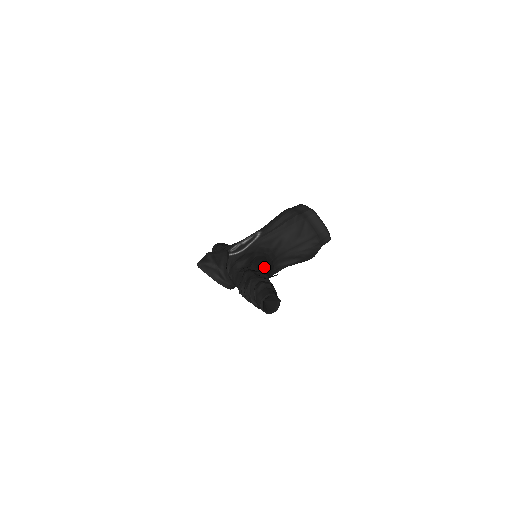
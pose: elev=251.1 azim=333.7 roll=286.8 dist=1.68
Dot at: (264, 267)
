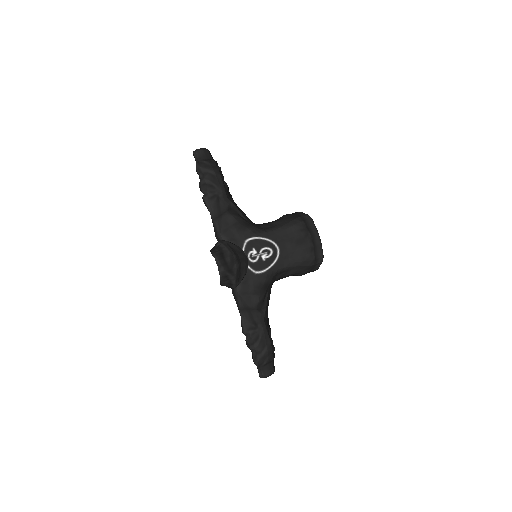
Dot at: occluded
